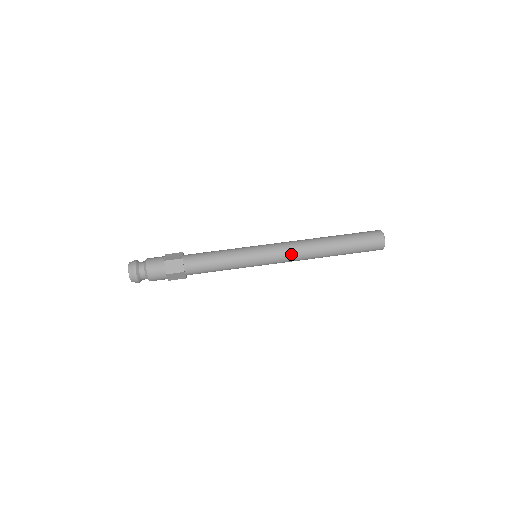
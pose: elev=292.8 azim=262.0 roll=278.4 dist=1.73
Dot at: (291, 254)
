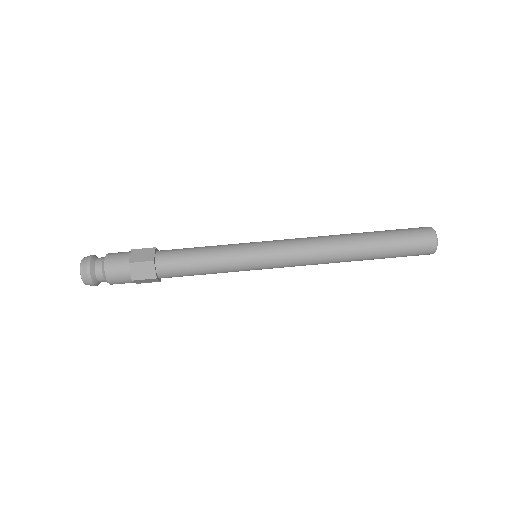
Dot at: (304, 259)
